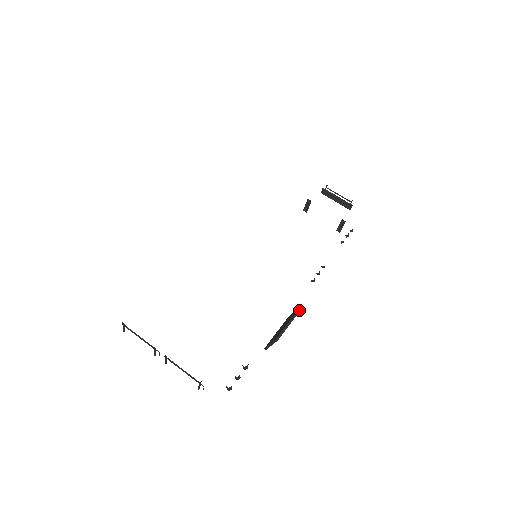
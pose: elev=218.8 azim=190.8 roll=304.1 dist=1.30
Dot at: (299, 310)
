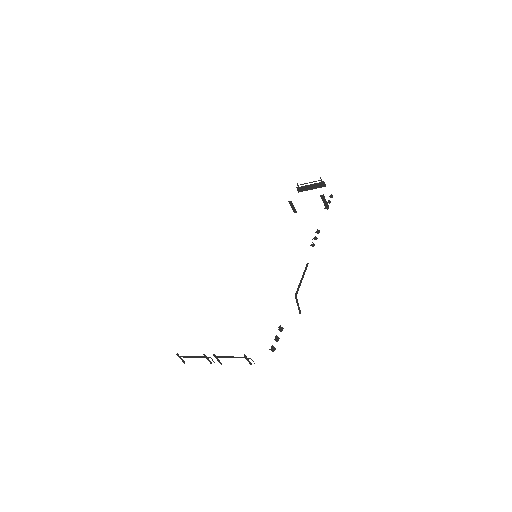
Dot at: (306, 268)
